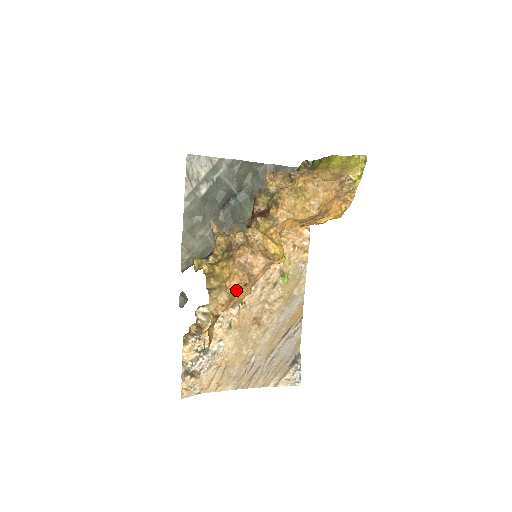
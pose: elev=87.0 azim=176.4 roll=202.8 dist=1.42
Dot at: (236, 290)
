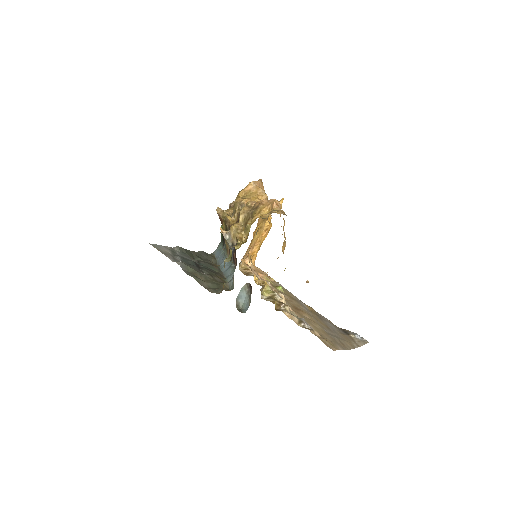
Dot at: occluded
